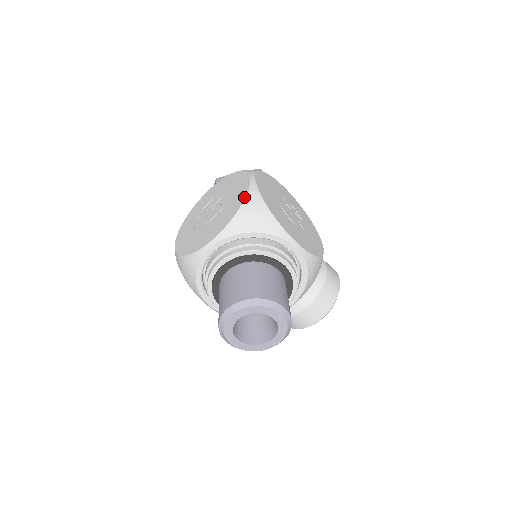
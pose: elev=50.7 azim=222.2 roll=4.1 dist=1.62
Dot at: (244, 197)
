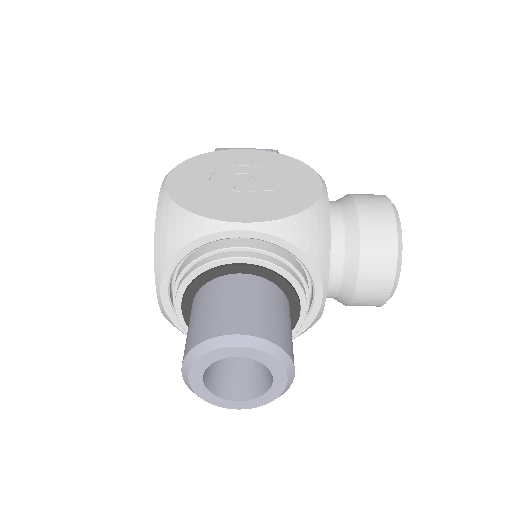
Dot at: (156, 214)
